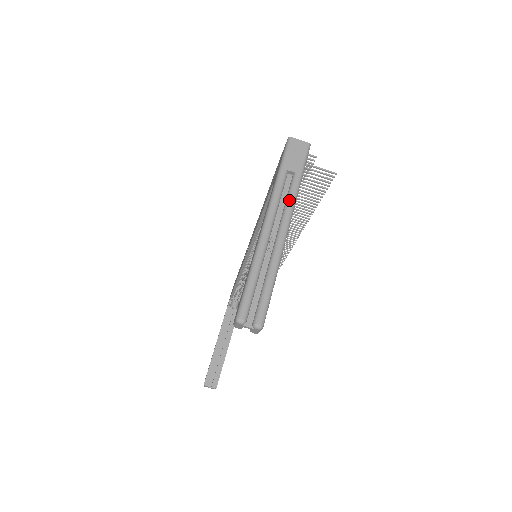
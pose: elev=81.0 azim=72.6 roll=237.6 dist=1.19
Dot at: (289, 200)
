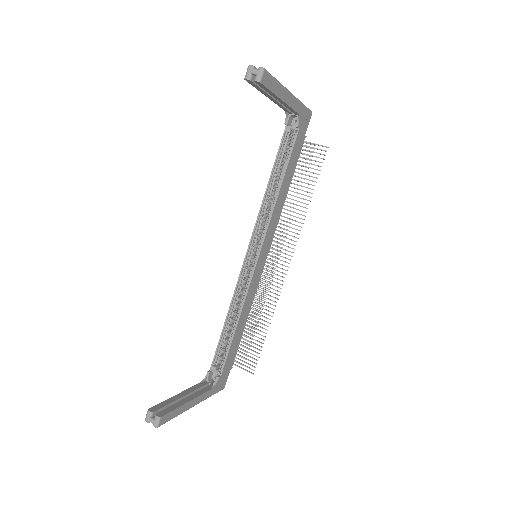
Dot at: occluded
